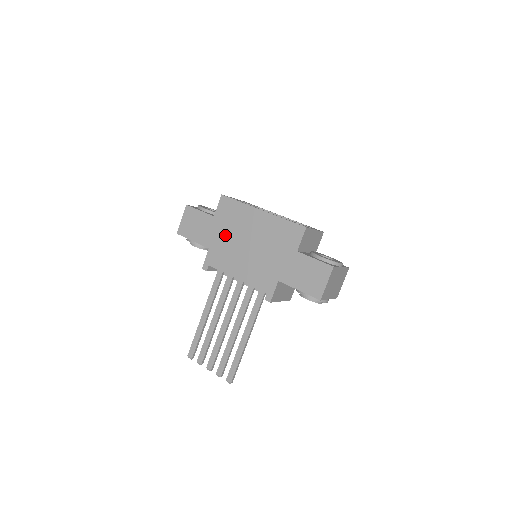
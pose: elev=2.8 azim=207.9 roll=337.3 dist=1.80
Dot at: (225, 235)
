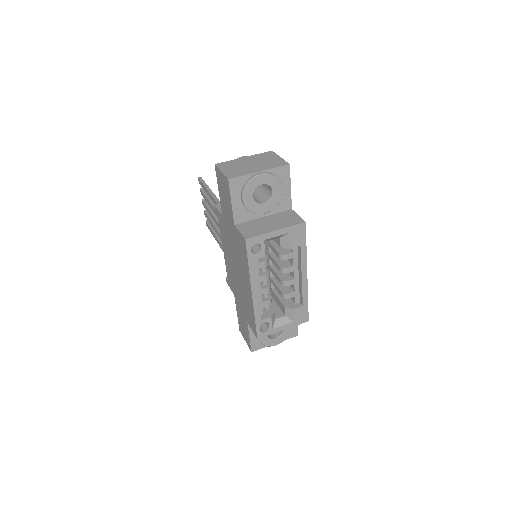
Dot at: (232, 240)
